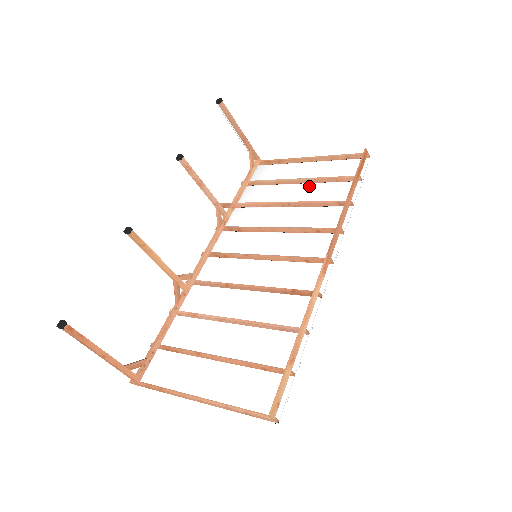
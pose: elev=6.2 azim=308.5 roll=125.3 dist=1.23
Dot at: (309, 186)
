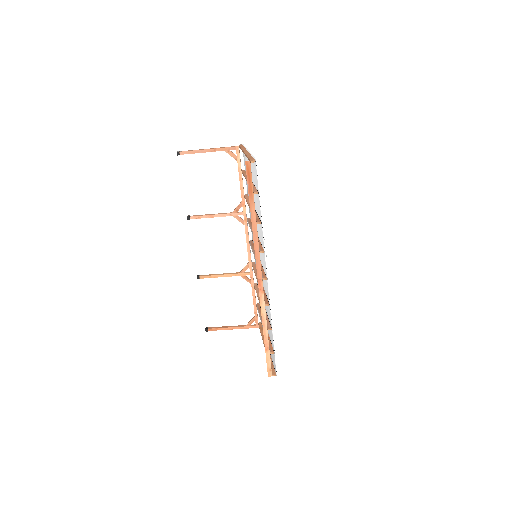
Dot at: occluded
